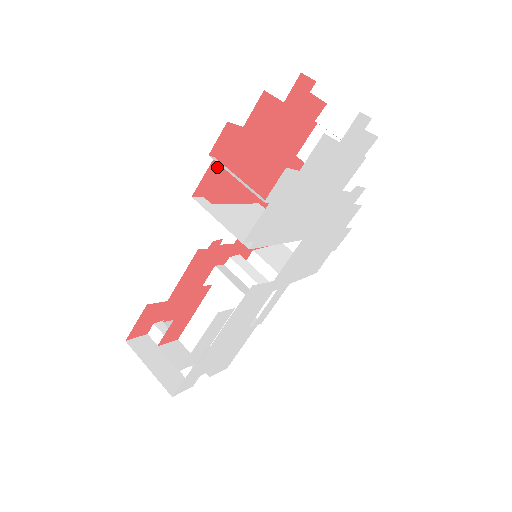
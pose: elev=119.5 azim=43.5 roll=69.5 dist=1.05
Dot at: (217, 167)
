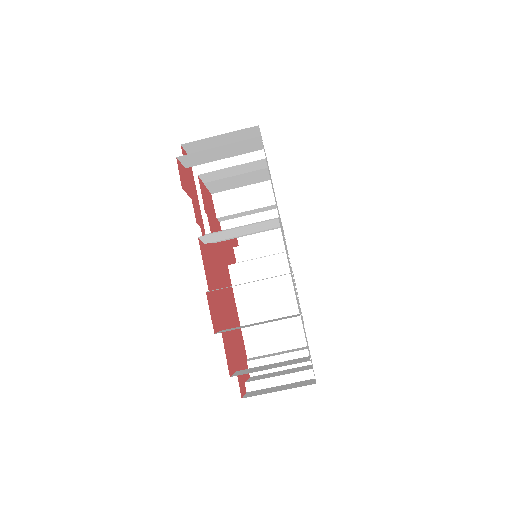
Dot at: (243, 369)
